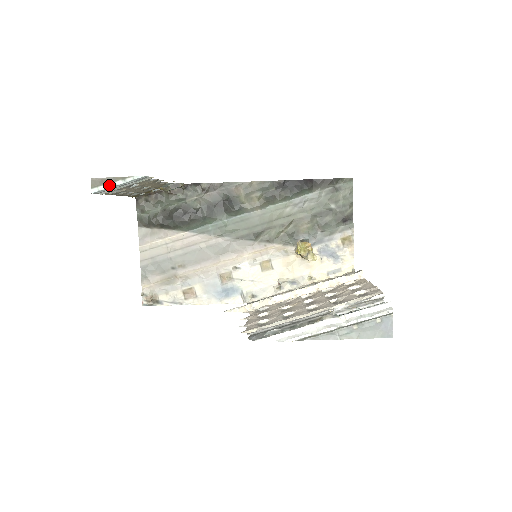
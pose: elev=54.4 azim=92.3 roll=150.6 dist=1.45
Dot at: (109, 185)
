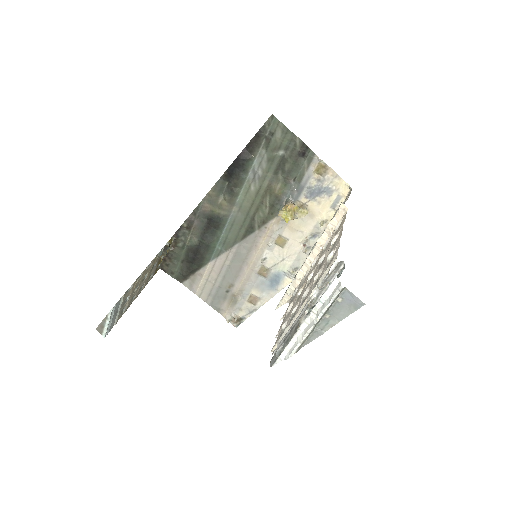
Dot at: (105, 327)
